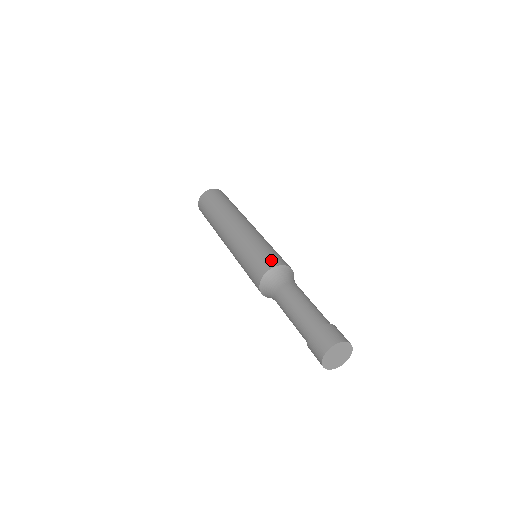
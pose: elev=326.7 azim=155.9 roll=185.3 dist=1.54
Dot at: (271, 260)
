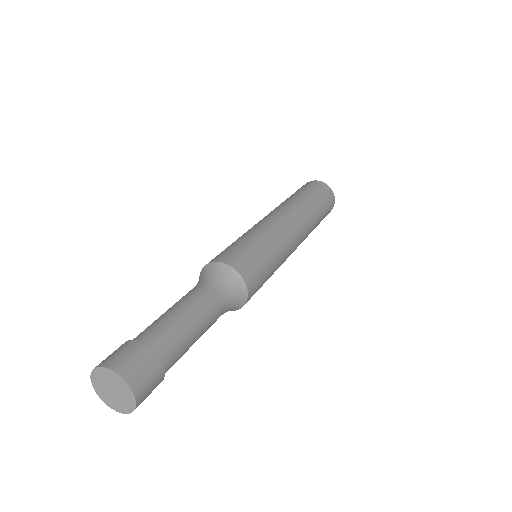
Dot at: (246, 264)
